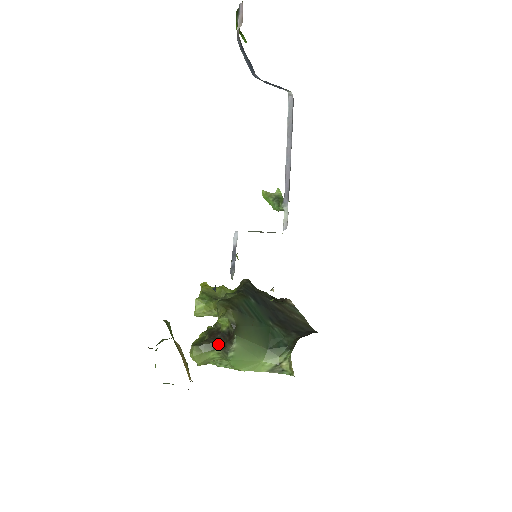
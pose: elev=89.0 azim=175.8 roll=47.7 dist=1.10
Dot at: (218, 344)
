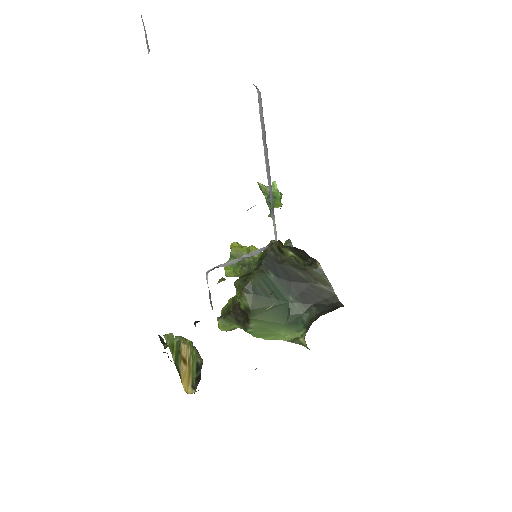
Dot at: (238, 320)
